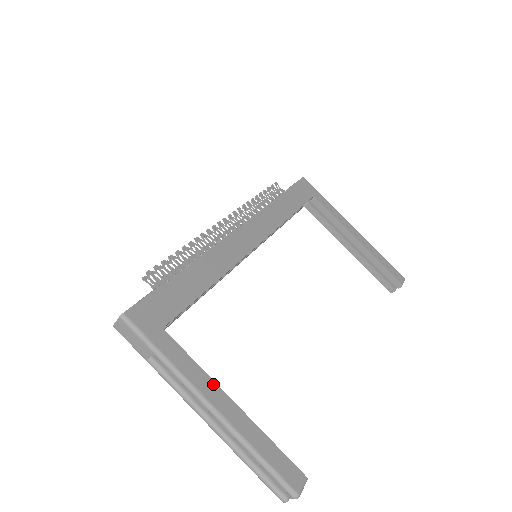
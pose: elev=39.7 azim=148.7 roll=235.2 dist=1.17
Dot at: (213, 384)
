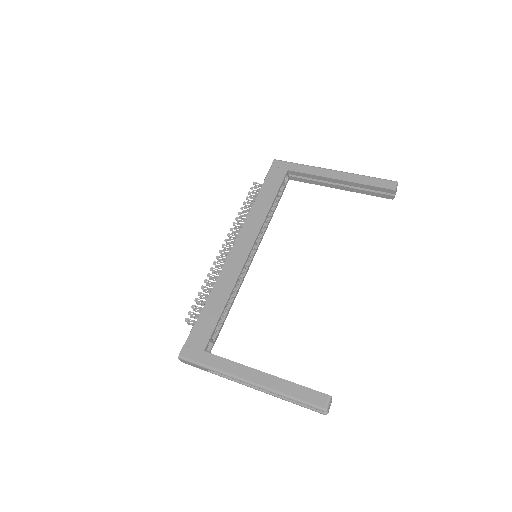
Dot at: (246, 368)
